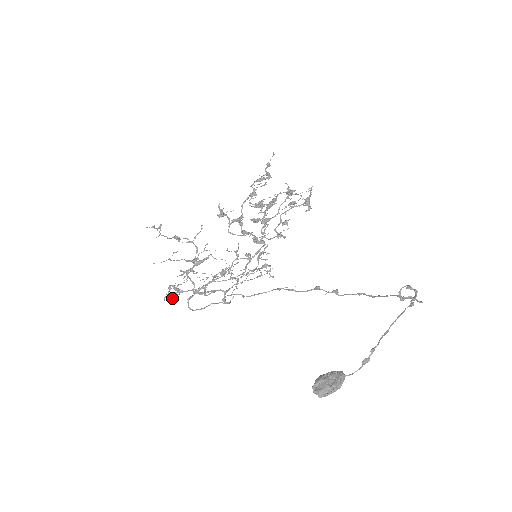
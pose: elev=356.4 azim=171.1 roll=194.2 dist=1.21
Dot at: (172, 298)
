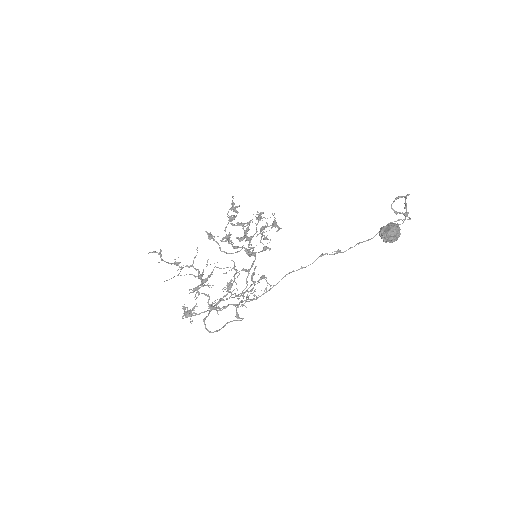
Dot at: (190, 314)
